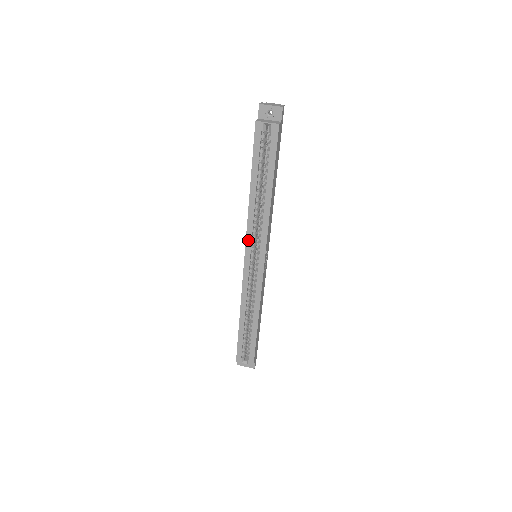
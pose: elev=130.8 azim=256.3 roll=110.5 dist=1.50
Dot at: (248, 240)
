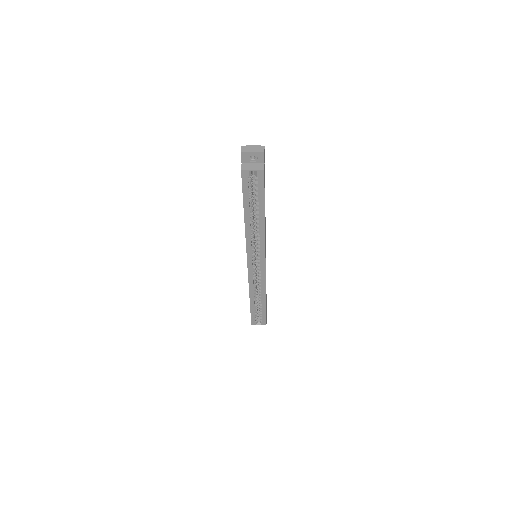
Dot at: (248, 251)
